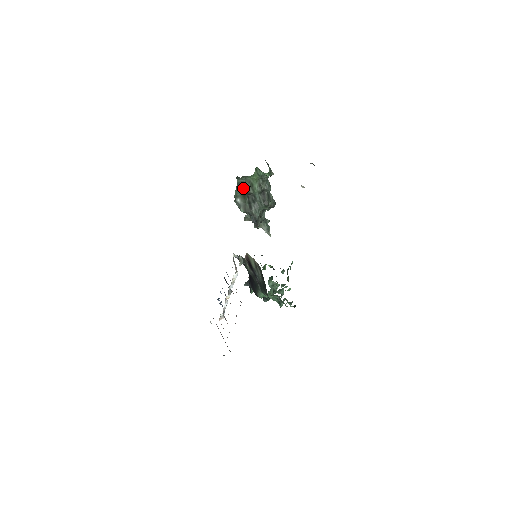
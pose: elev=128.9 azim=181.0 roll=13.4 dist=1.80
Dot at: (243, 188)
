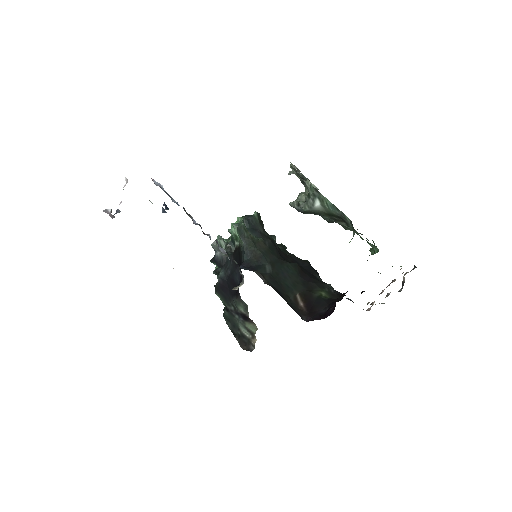
Dot at: (340, 218)
